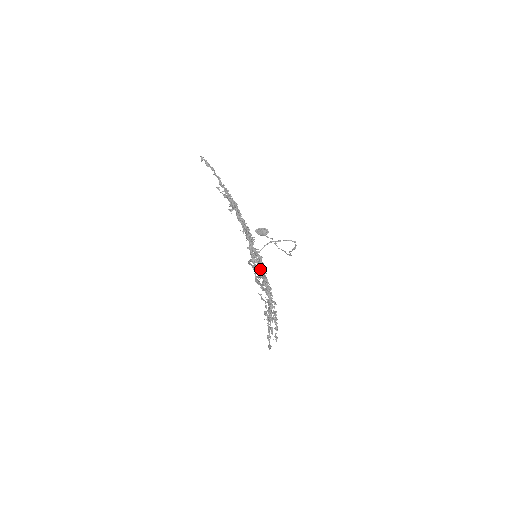
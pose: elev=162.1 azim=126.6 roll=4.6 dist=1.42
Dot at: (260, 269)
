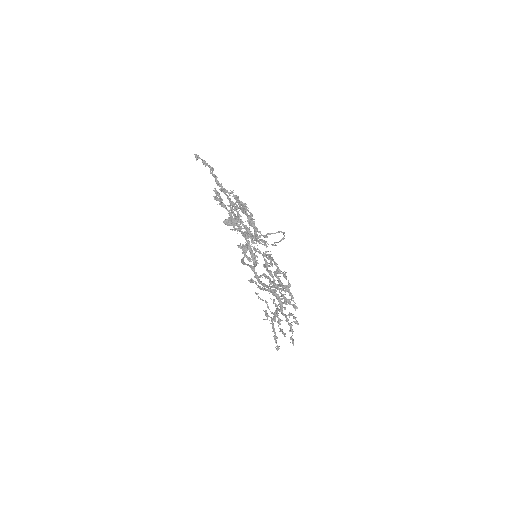
Dot at: (275, 273)
